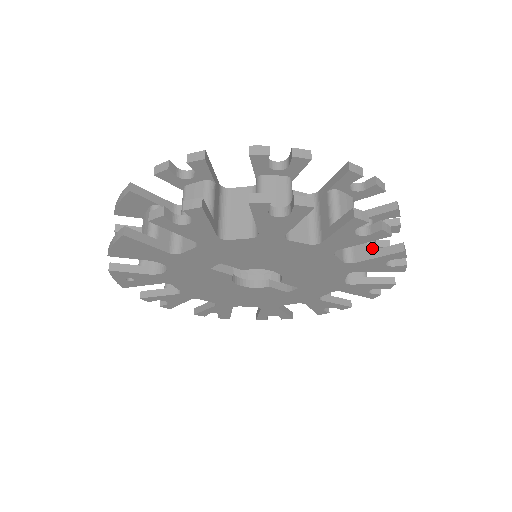
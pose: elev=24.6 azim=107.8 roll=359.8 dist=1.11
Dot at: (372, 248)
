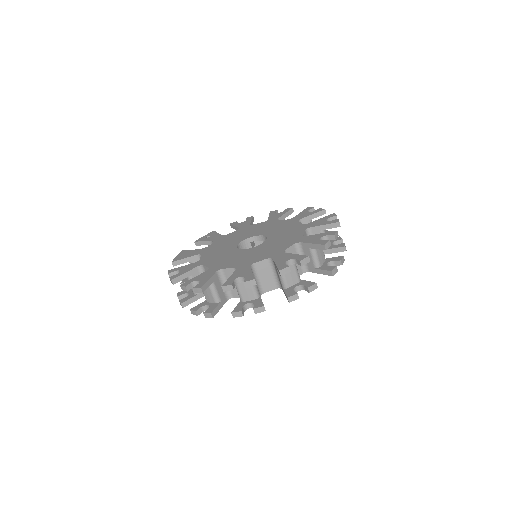
Dot at: (284, 287)
